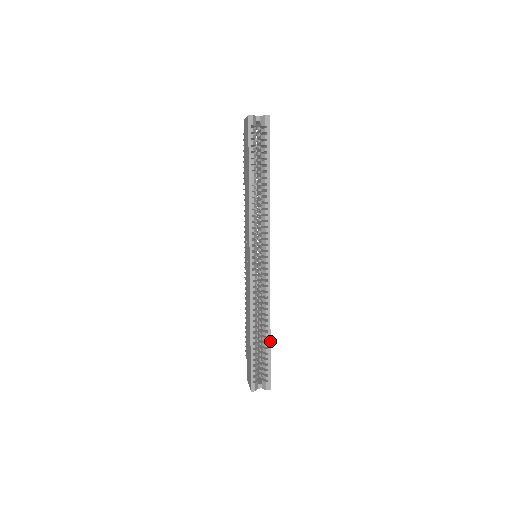
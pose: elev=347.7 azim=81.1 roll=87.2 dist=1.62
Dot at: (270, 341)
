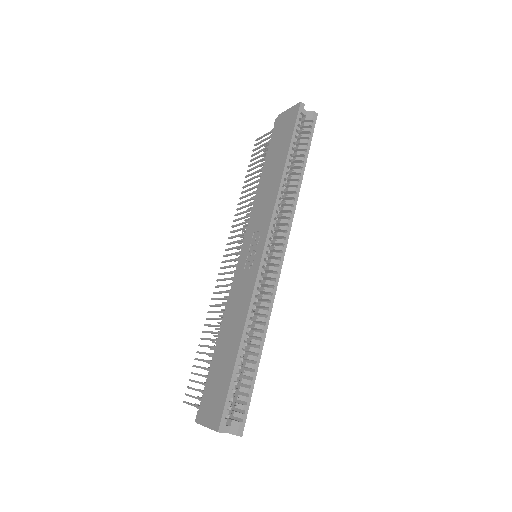
Dot at: (259, 362)
